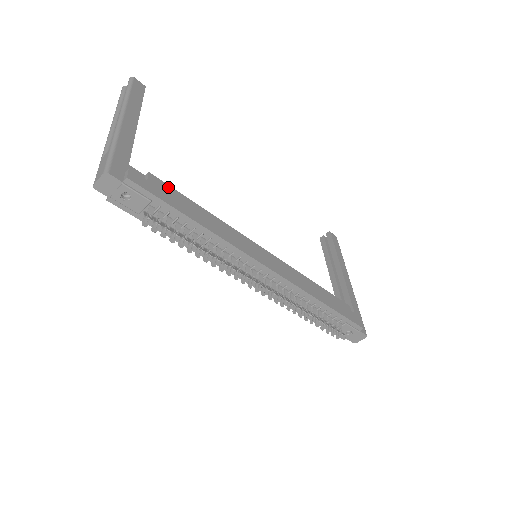
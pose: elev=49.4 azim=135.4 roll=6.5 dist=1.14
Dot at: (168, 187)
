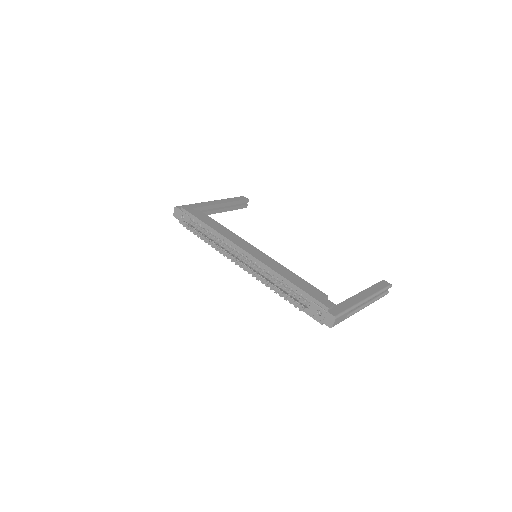
Dot at: (205, 215)
